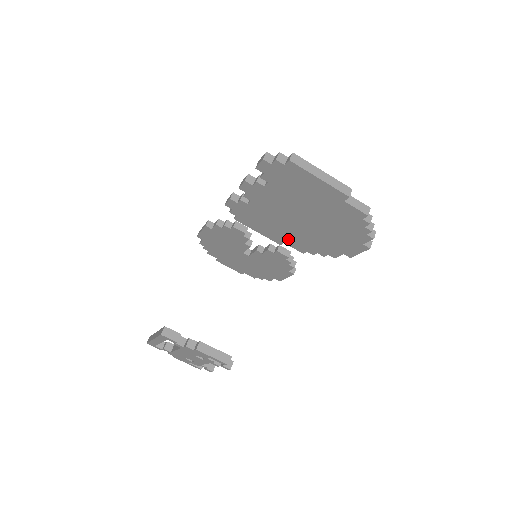
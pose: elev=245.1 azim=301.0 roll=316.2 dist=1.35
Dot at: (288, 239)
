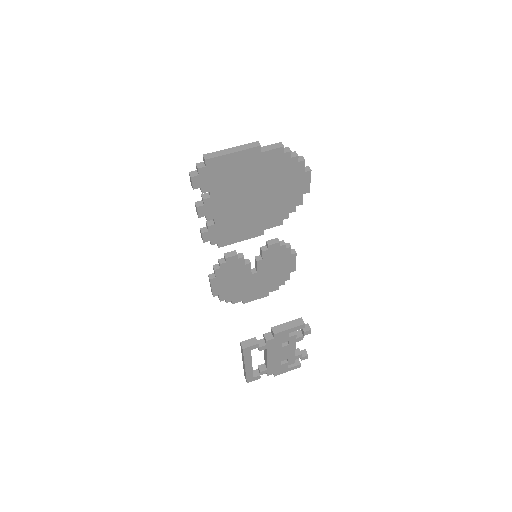
Dot at: (263, 224)
